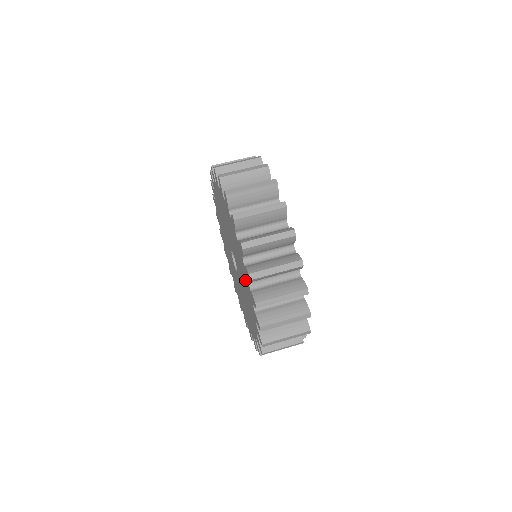
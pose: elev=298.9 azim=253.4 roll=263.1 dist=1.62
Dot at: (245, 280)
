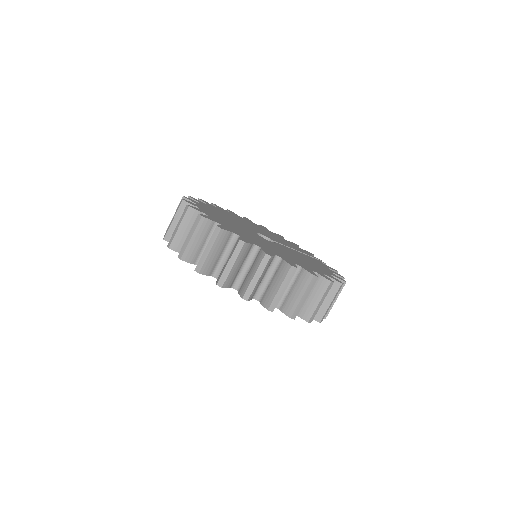
Dot at: occluded
